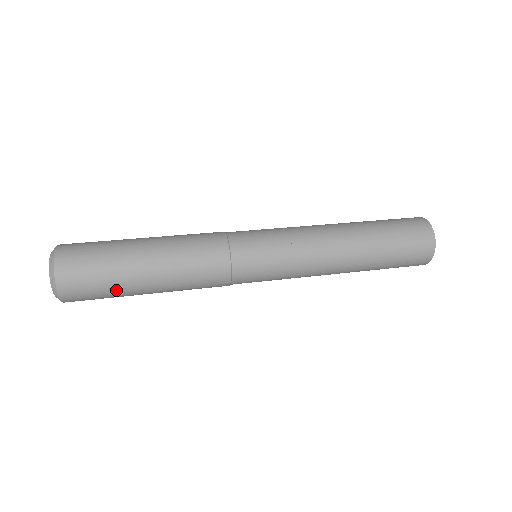
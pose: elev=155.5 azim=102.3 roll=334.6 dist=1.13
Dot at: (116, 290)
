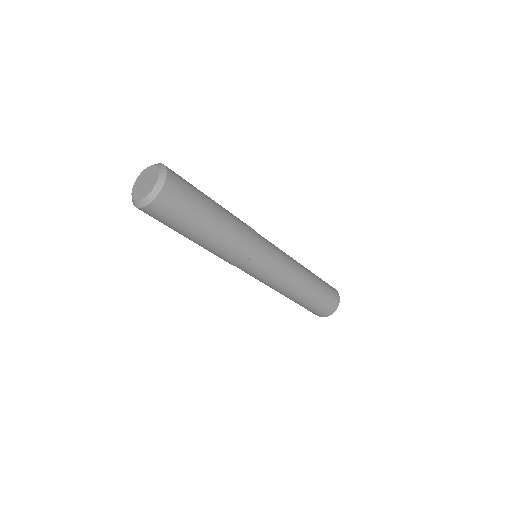
Dot at: (188, 222)
